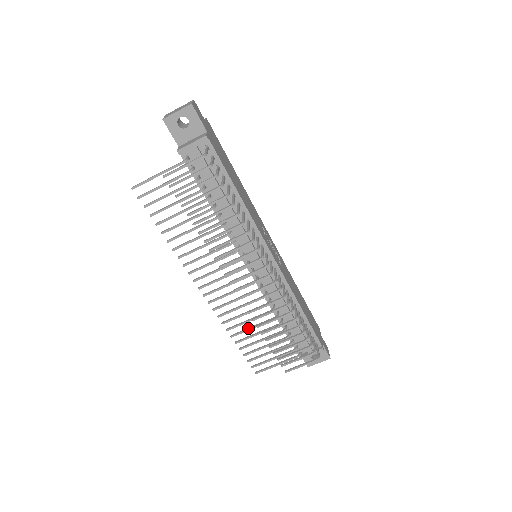
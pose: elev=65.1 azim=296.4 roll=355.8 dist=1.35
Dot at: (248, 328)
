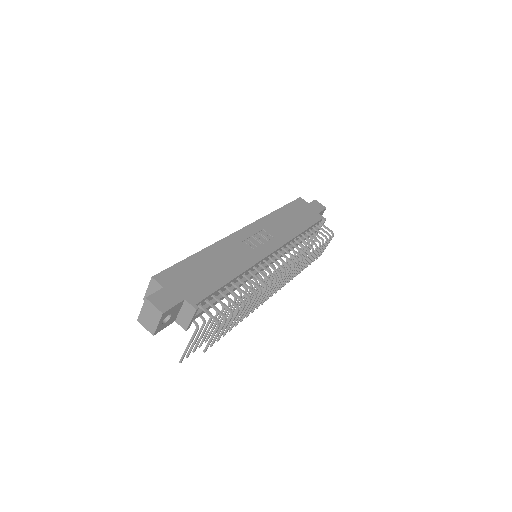
Dot at: occluded
